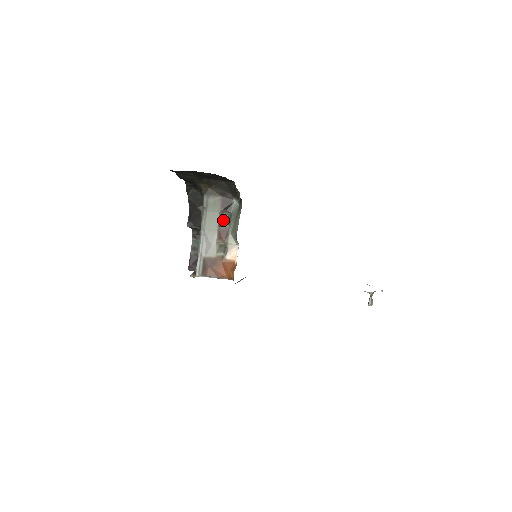
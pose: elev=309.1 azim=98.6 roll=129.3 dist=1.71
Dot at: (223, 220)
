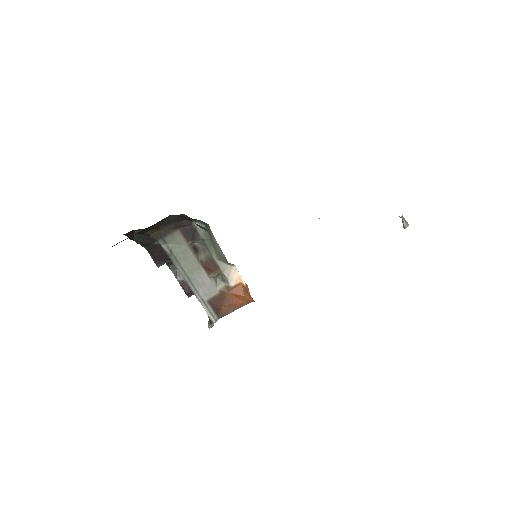
Dot at: (198, 251)
